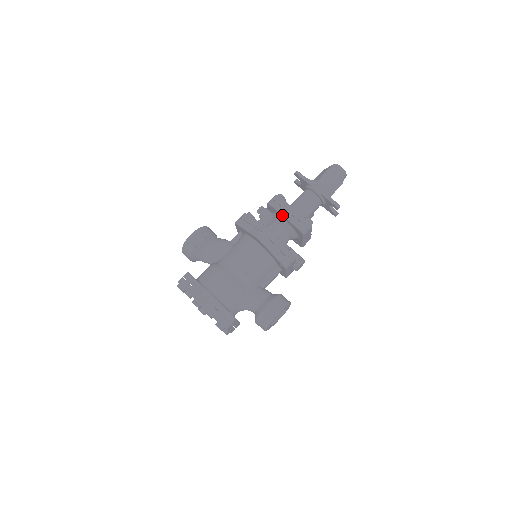
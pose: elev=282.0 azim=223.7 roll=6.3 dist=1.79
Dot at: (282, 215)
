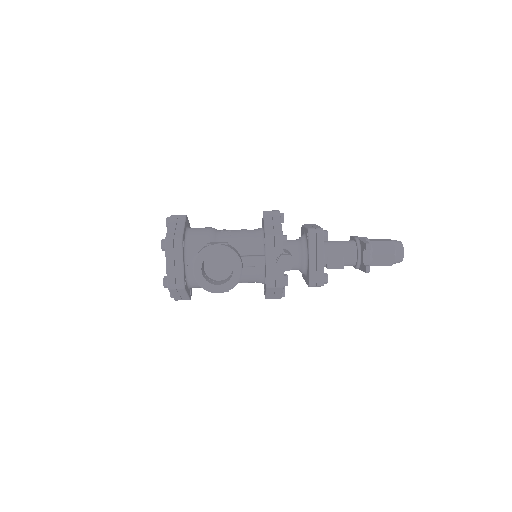
Dot at: (304, 226)
